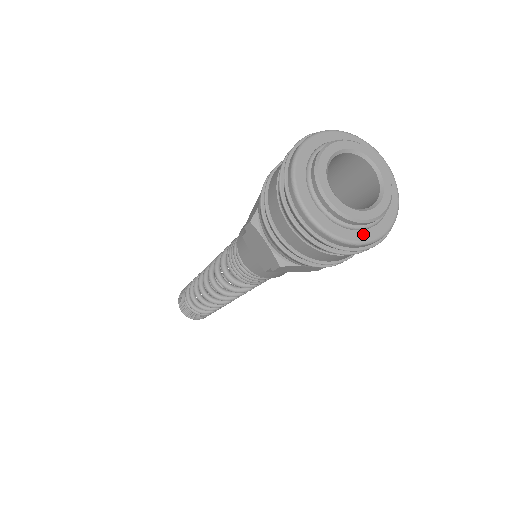
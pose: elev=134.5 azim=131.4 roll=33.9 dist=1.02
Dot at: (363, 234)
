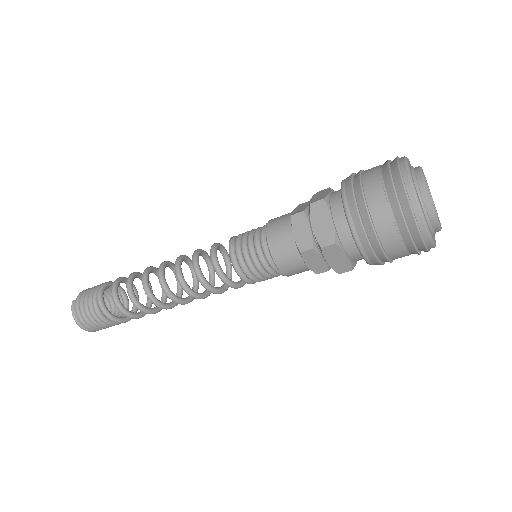
Dot at: occluded
